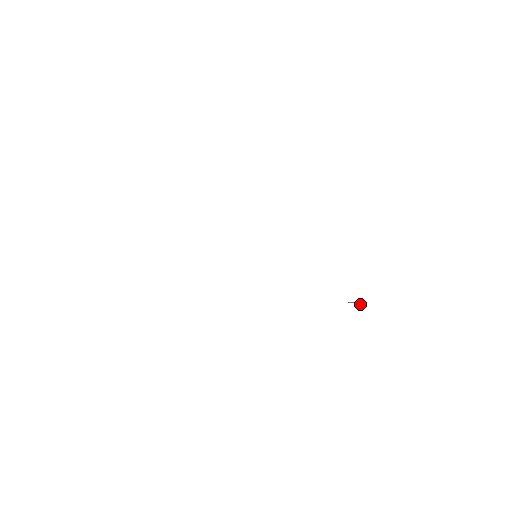
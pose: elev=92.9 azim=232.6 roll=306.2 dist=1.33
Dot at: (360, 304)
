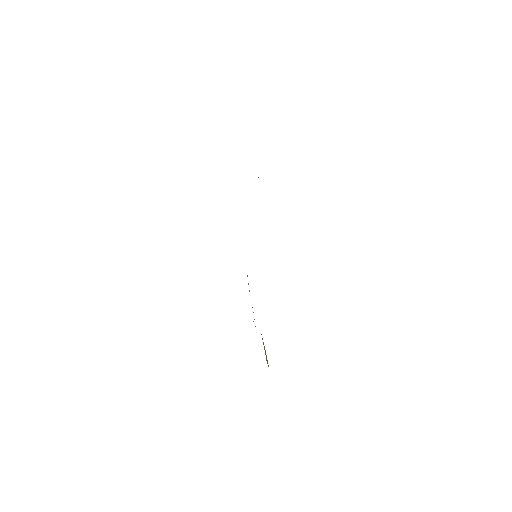
Dot at: occluded
